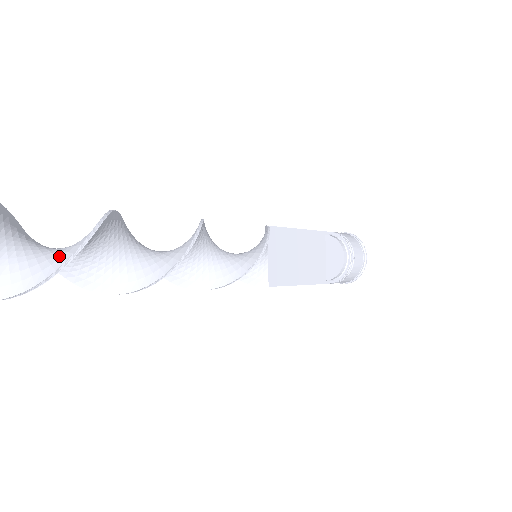
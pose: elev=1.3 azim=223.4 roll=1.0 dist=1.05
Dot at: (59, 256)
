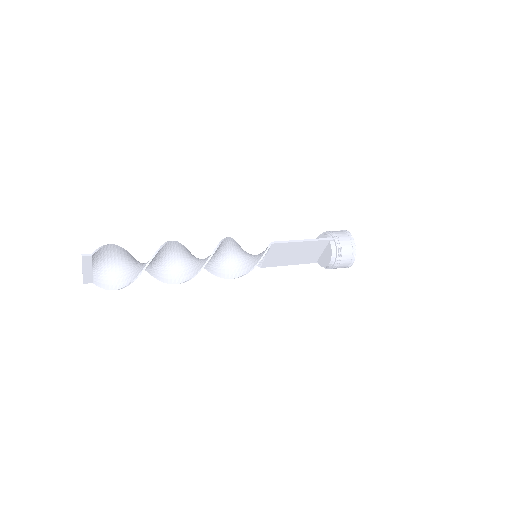
Dot at: (121, 281)
